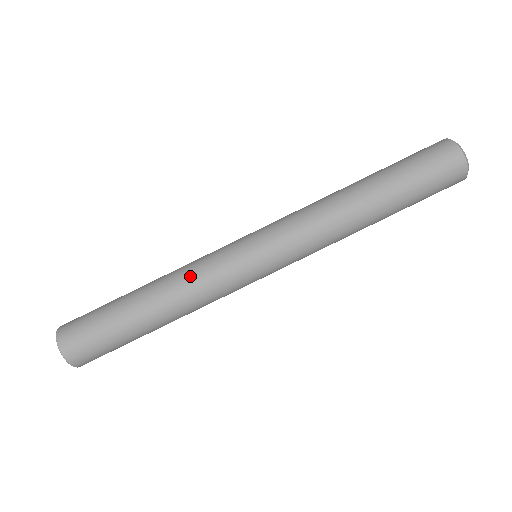
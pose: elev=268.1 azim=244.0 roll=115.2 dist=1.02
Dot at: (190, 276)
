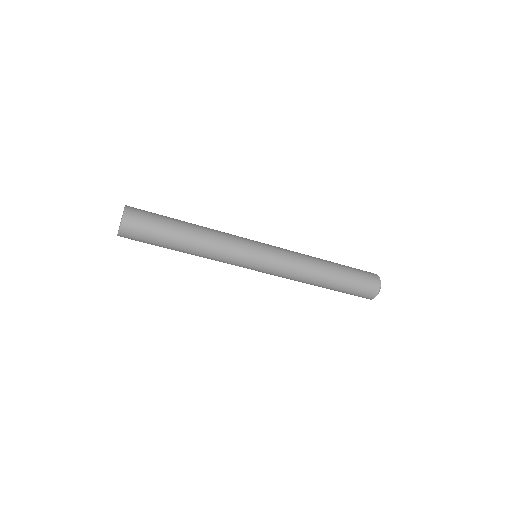
Dot at: (219, 250)
